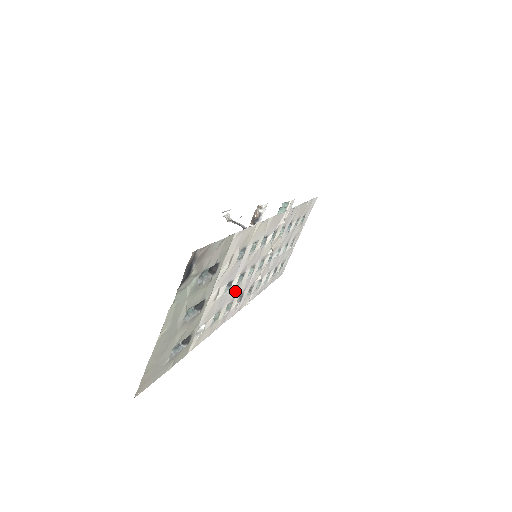
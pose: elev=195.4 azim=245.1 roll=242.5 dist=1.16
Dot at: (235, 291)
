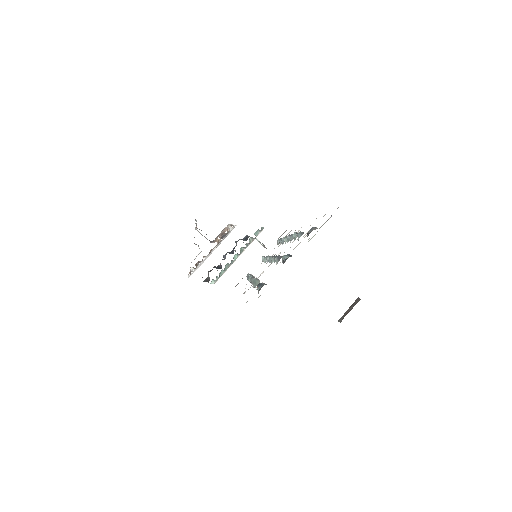
Dot at: occluded
